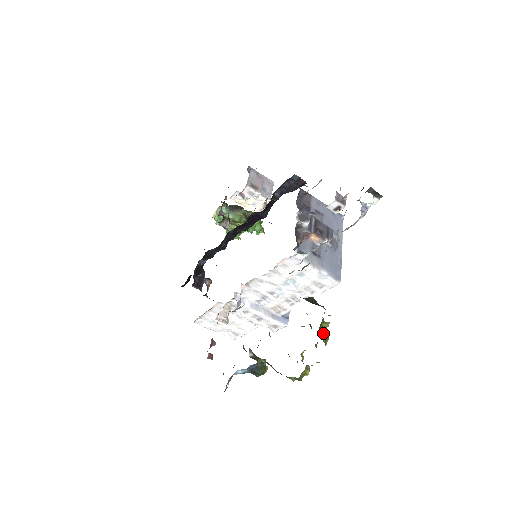
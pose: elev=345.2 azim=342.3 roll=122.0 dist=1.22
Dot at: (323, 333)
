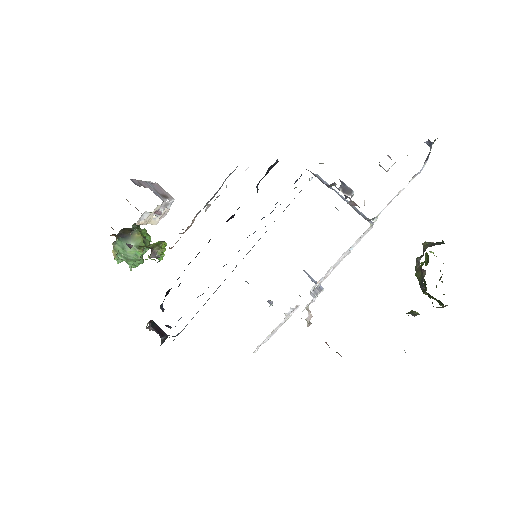
Dot at: occluded
